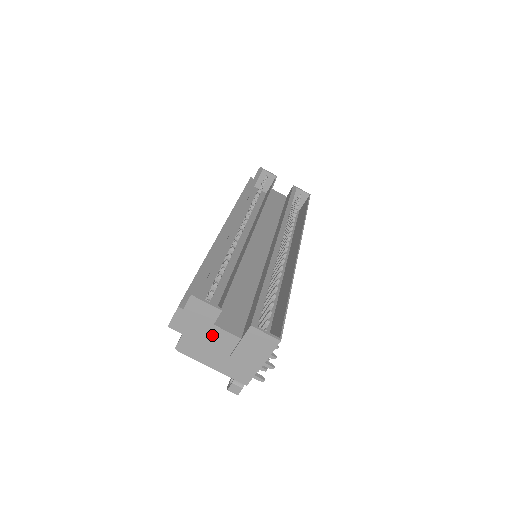
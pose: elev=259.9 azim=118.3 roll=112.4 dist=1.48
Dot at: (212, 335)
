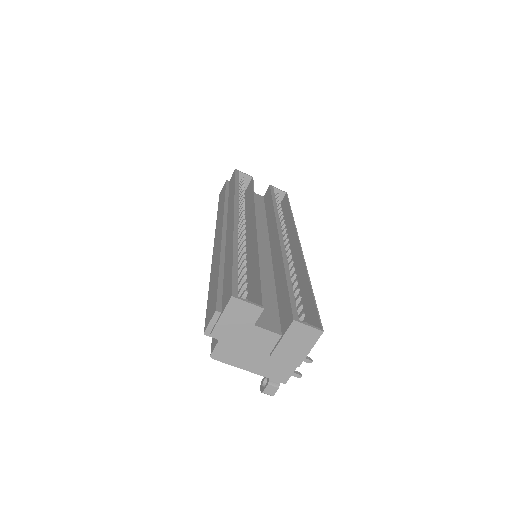
Dot at: (251, 336)
